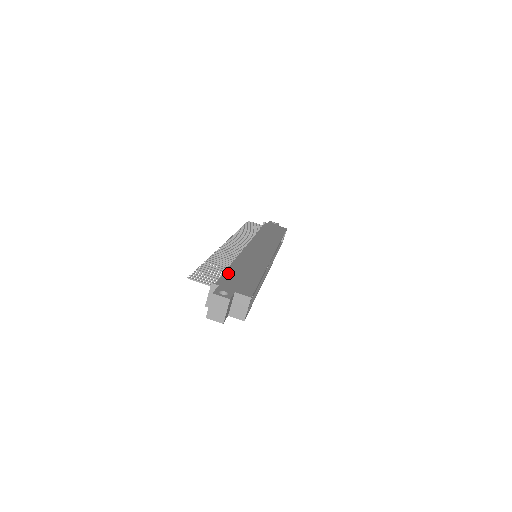
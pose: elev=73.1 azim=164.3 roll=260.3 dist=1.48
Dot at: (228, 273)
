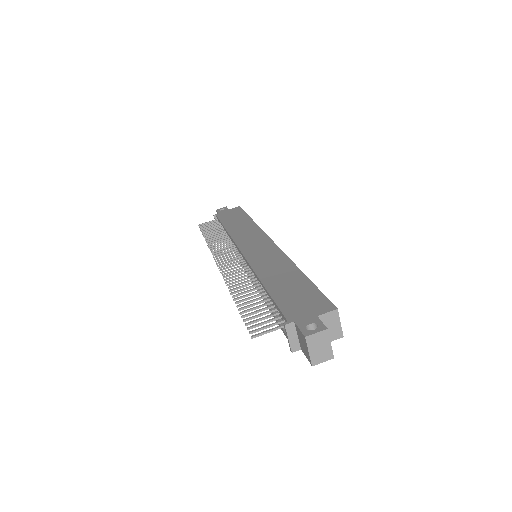
Dot at: (278, 299)
